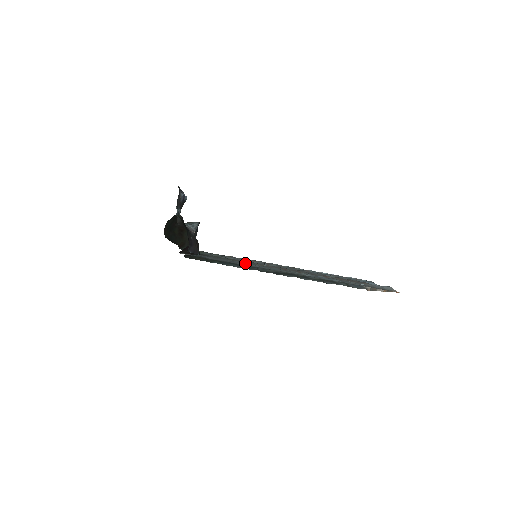
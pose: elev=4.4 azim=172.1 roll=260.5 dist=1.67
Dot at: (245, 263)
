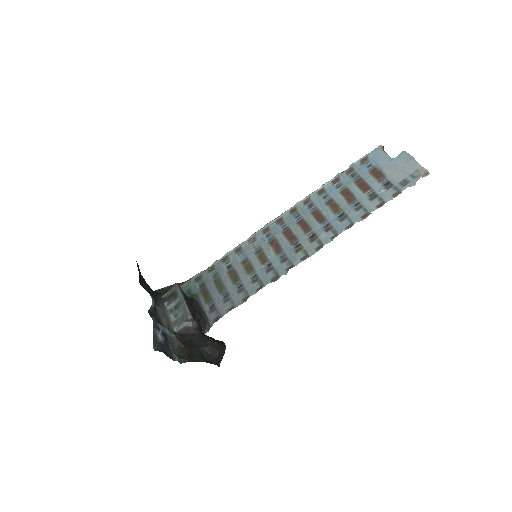
Dot at: (253, 273)
